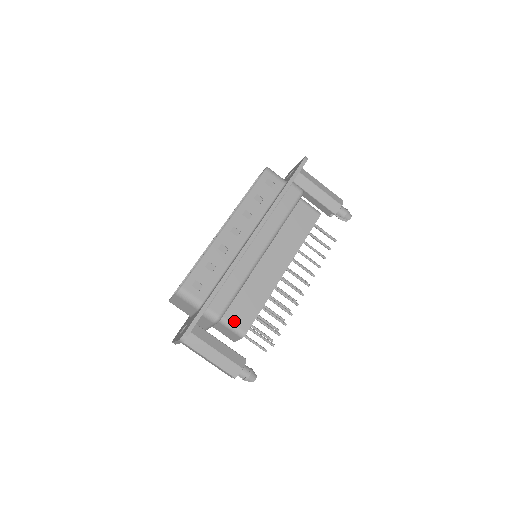
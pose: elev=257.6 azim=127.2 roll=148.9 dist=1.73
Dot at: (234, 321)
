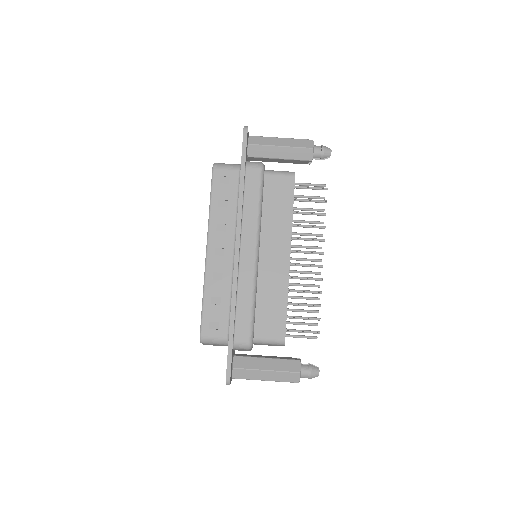
Dot at: (267, 336)
